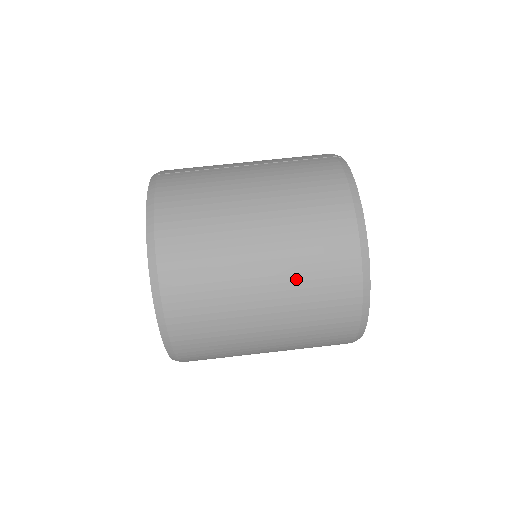
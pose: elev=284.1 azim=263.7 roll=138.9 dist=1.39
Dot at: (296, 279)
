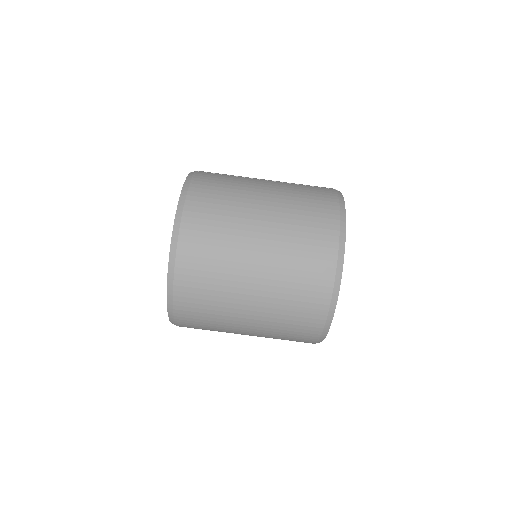
Dot at: (283, 266)
